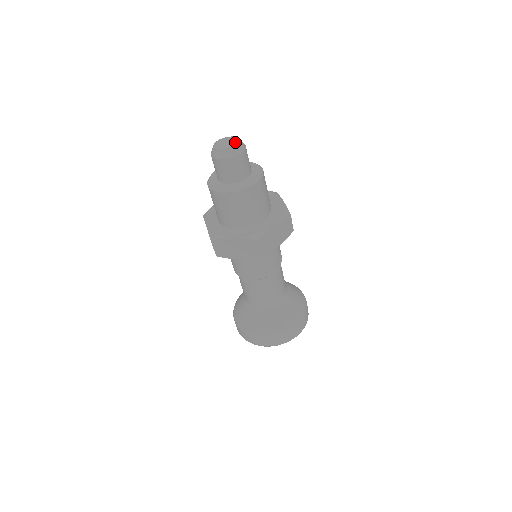
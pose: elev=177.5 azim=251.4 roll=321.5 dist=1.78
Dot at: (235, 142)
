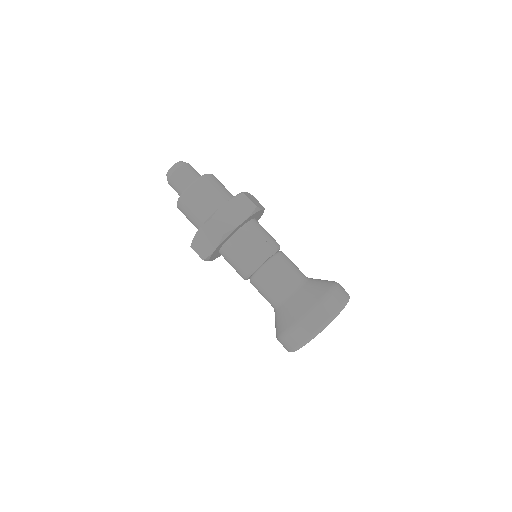
Dot at: (177, 163)
